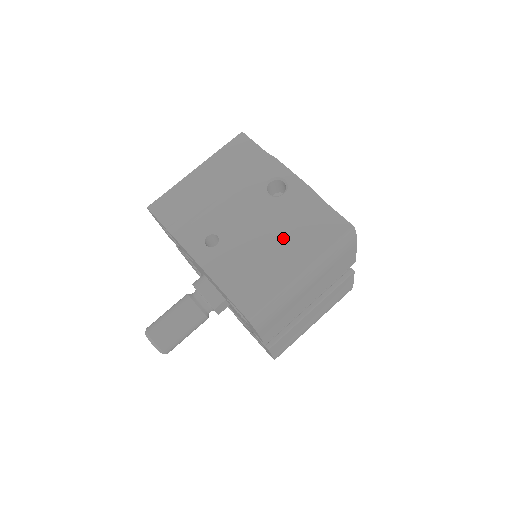
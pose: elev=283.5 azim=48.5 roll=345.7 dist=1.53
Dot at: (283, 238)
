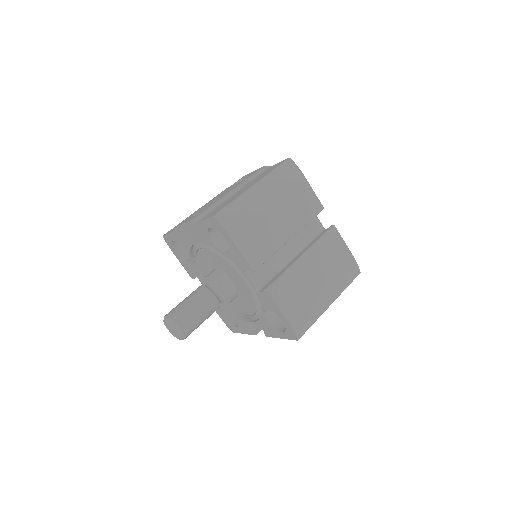
Dot at: (244, 187)
